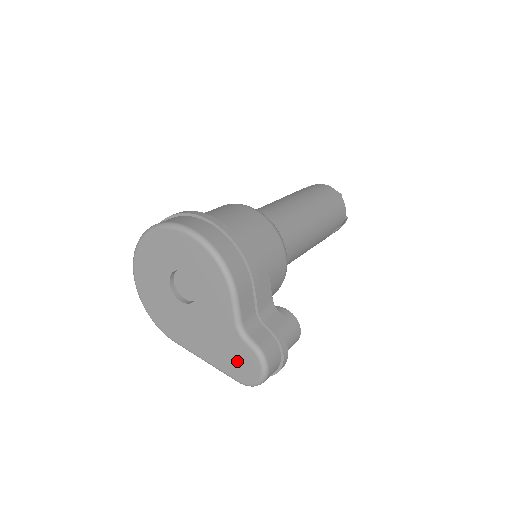
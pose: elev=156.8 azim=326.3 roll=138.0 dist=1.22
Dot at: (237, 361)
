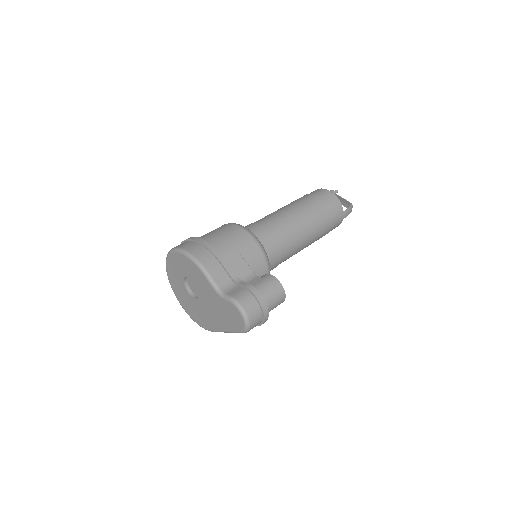
Dot at: (231, 317)
